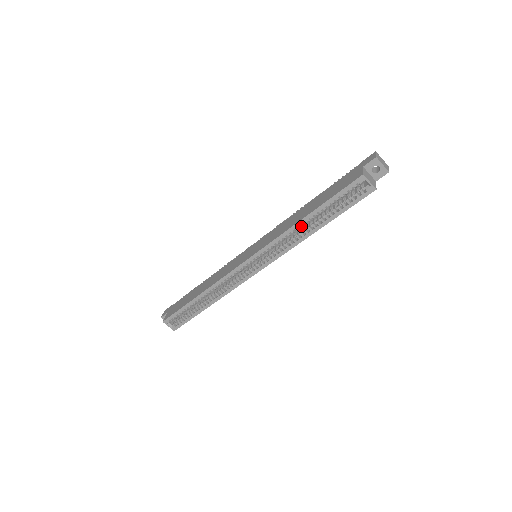
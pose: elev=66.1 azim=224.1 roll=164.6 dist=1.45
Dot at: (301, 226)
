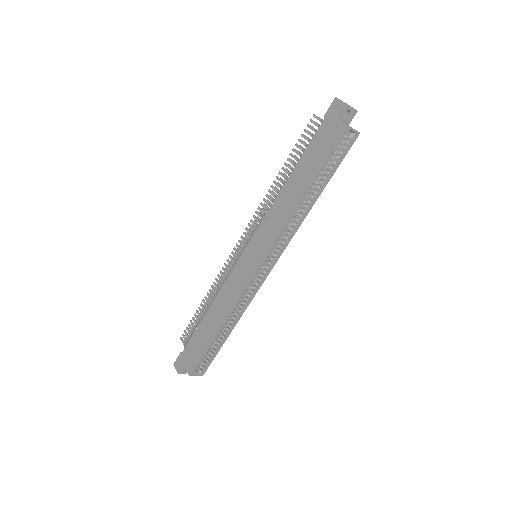
Dot at: (302, 204)
